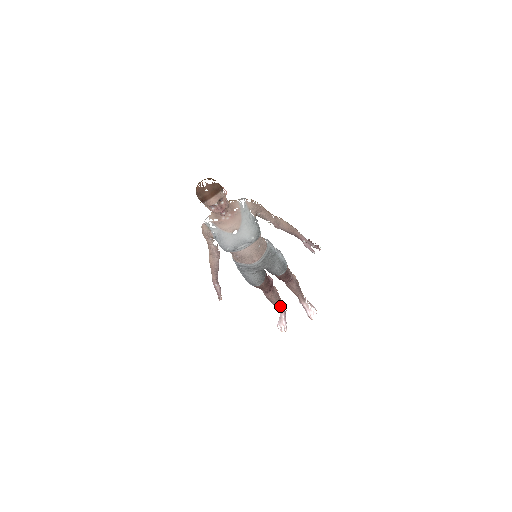
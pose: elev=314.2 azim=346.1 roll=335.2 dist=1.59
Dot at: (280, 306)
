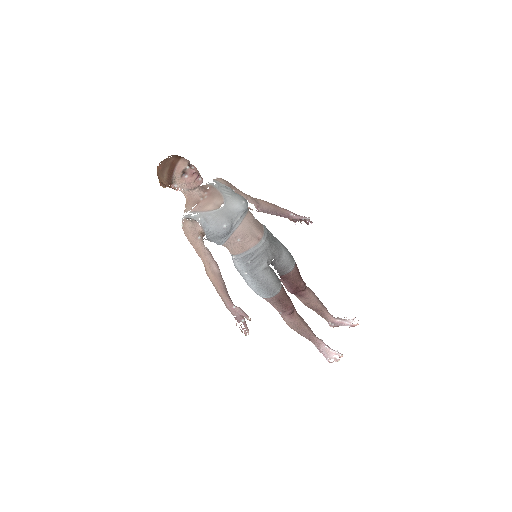
Dot at: (315, 336)
